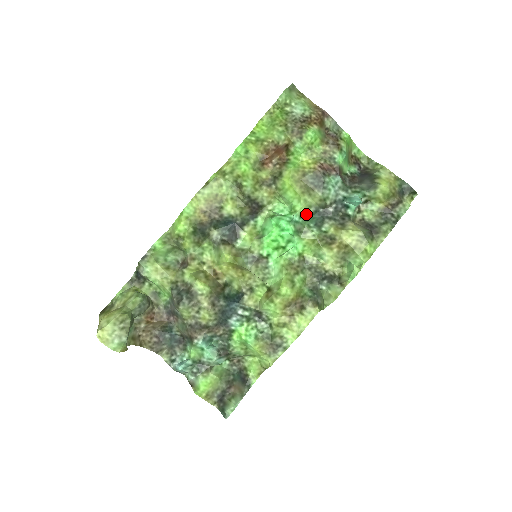
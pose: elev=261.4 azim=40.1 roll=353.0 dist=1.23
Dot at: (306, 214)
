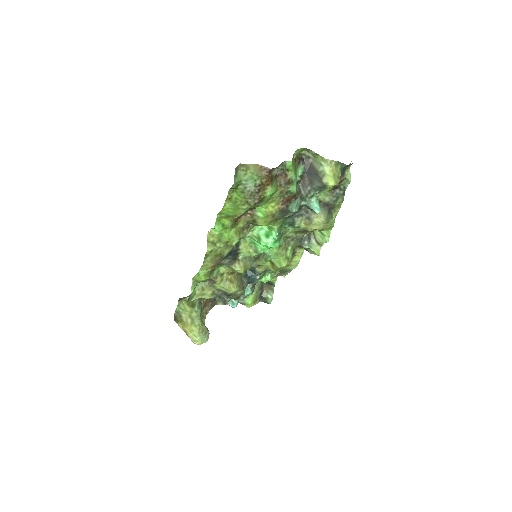
Dot at: (281, 224)
